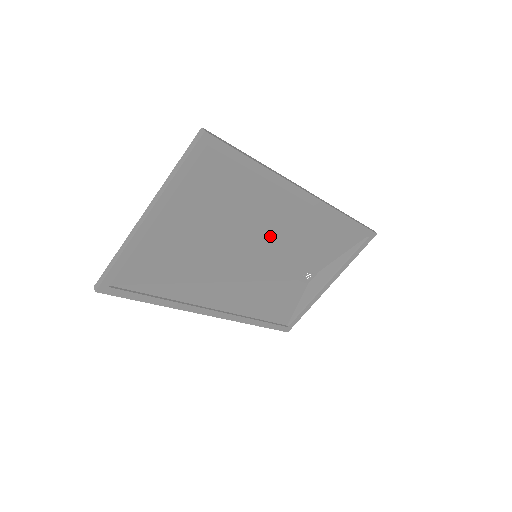
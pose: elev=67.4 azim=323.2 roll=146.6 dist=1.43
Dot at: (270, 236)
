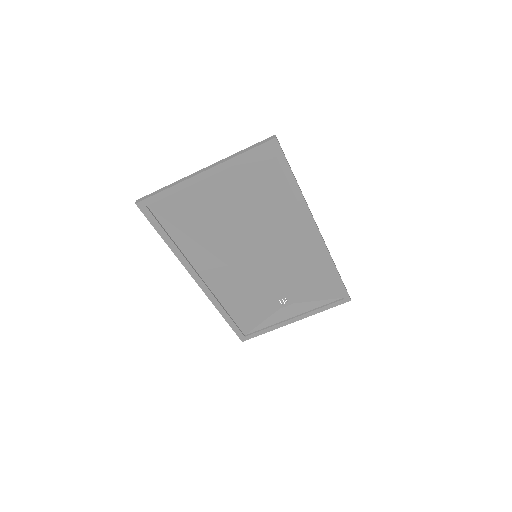
Dot at: (274, 246)
